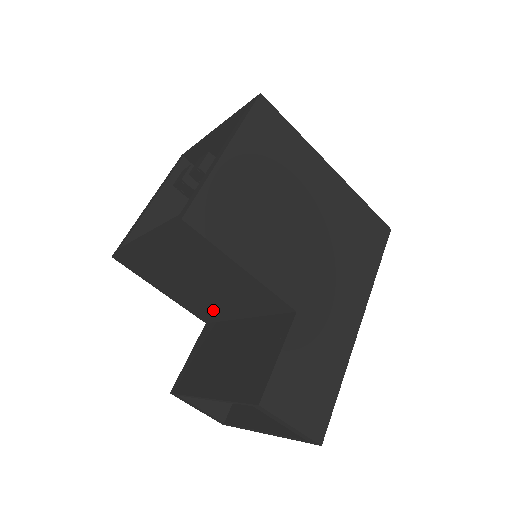
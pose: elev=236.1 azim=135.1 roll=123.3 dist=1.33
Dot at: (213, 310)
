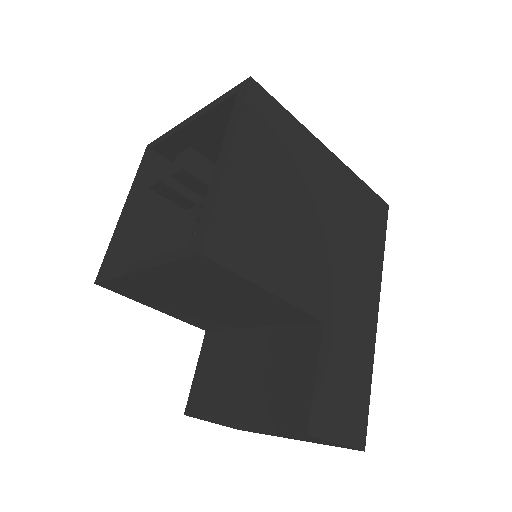
Dot at: (218, 322)
